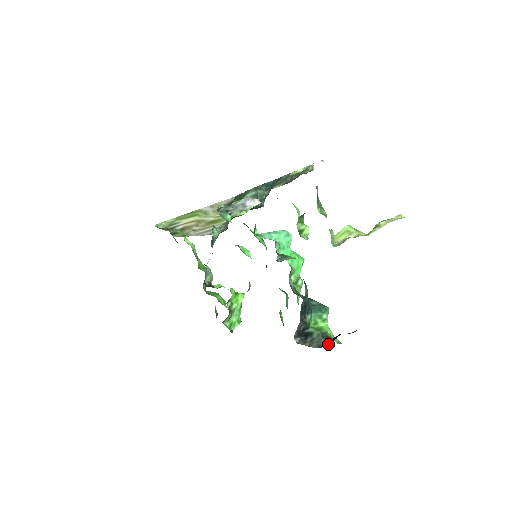
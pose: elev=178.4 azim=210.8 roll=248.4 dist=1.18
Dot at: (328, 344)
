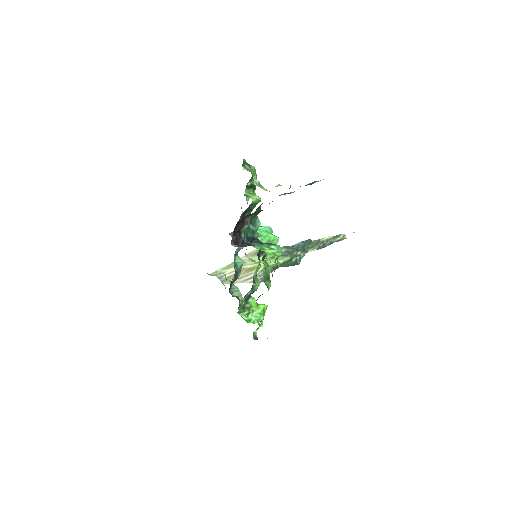
Dot at: occluded
